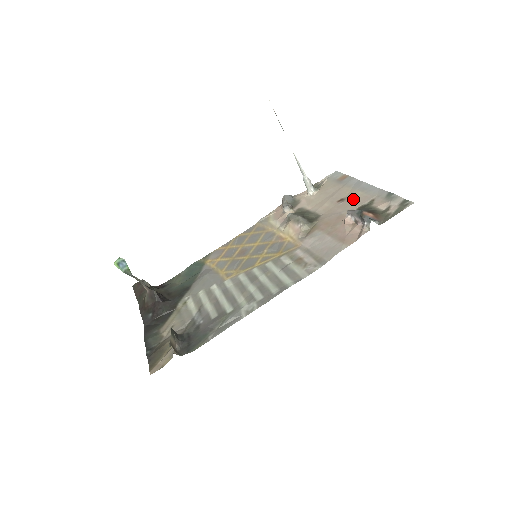
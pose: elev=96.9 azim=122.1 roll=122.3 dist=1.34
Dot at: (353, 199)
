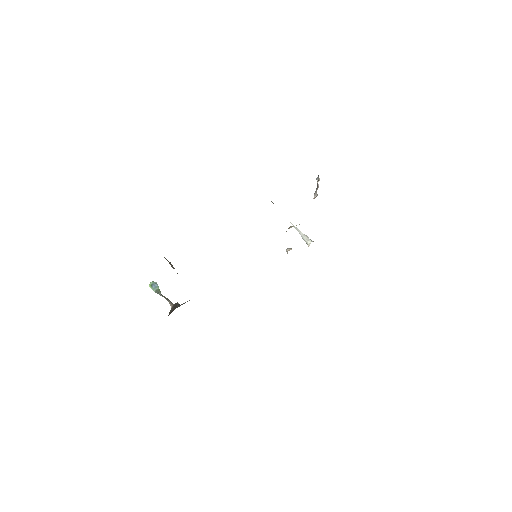
Dot at: occluded
